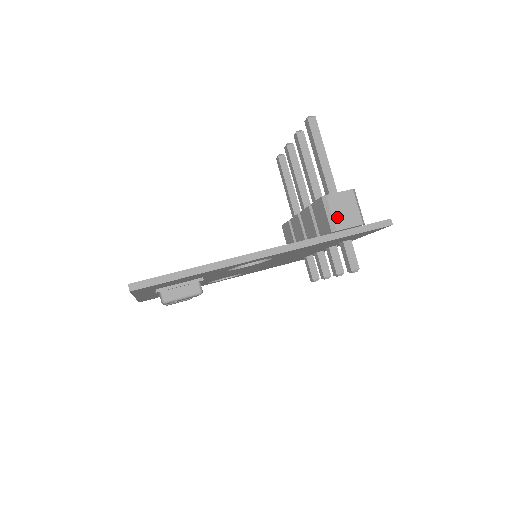
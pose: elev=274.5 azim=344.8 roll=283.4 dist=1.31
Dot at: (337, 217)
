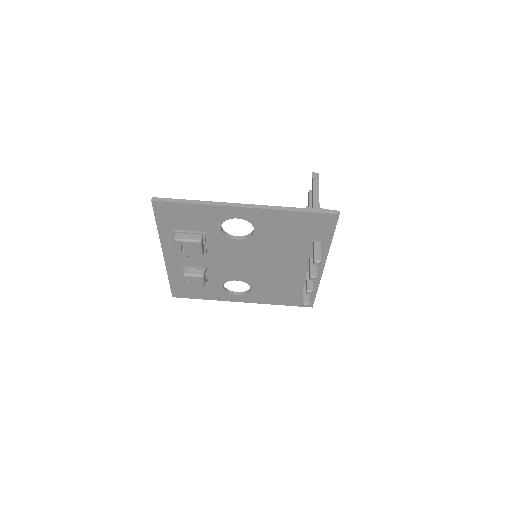
Dot at: occluded
